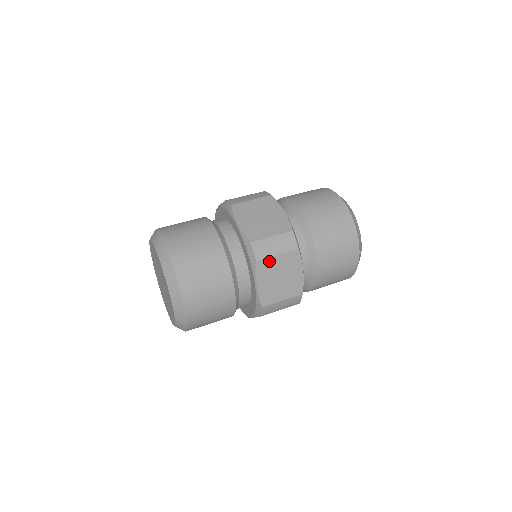
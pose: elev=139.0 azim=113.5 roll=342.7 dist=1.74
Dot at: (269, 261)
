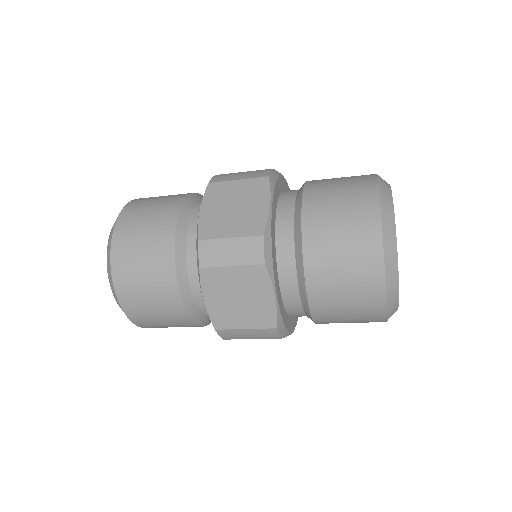
Dot at: (219, 272)
